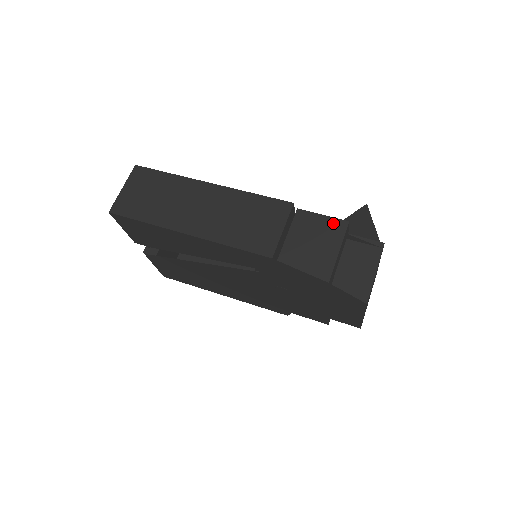
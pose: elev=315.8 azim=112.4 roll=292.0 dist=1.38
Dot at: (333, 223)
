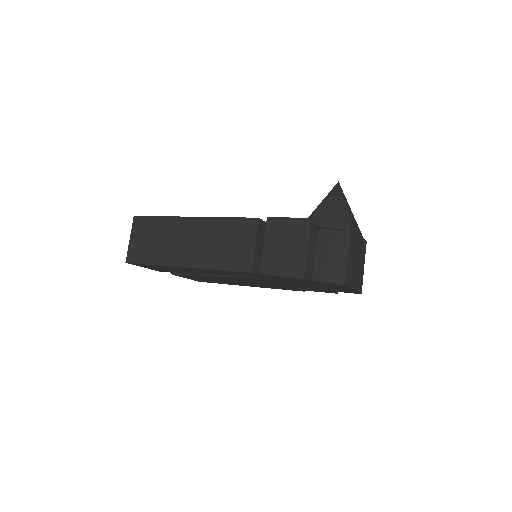
Dot at: (298, 223)
